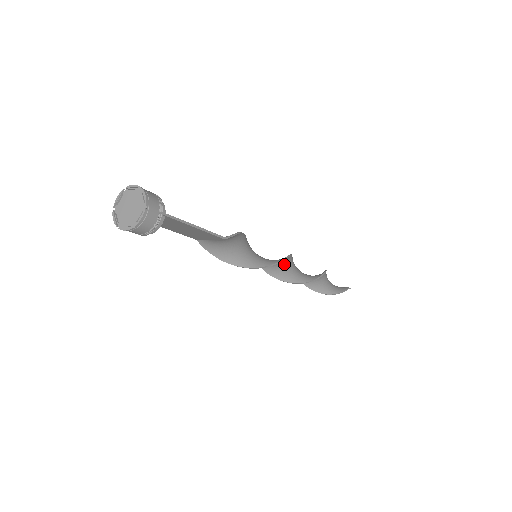
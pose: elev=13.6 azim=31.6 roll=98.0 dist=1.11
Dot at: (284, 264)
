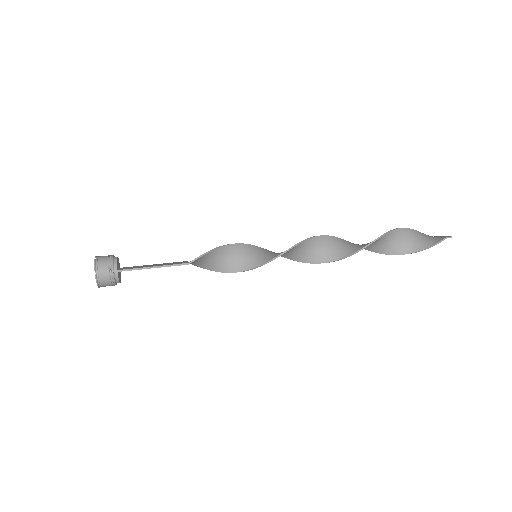
Dot at: (304, 249)
